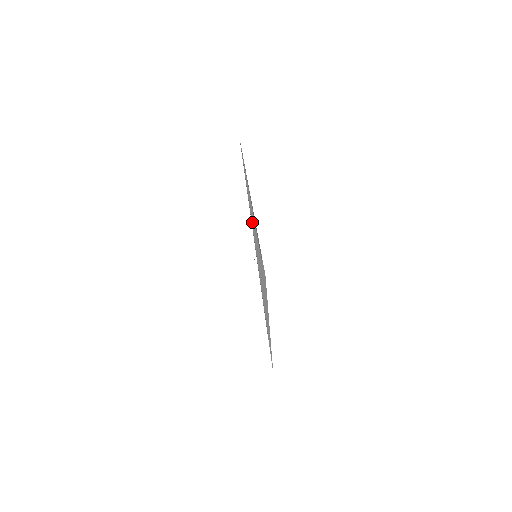
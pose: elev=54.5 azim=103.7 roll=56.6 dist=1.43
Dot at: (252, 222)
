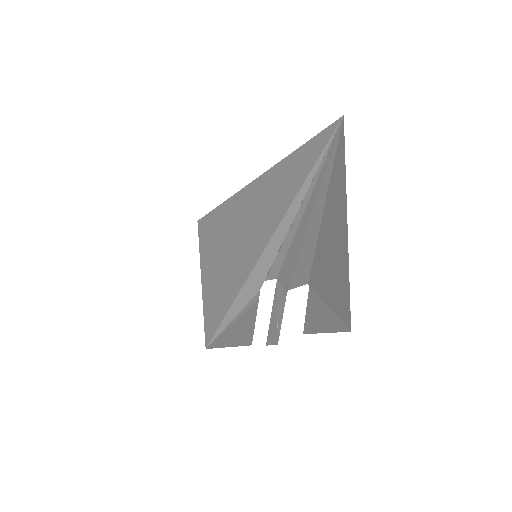
Dot at: (280, 228)
